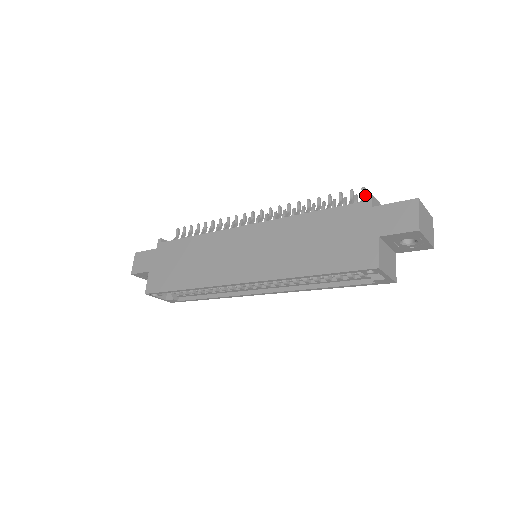
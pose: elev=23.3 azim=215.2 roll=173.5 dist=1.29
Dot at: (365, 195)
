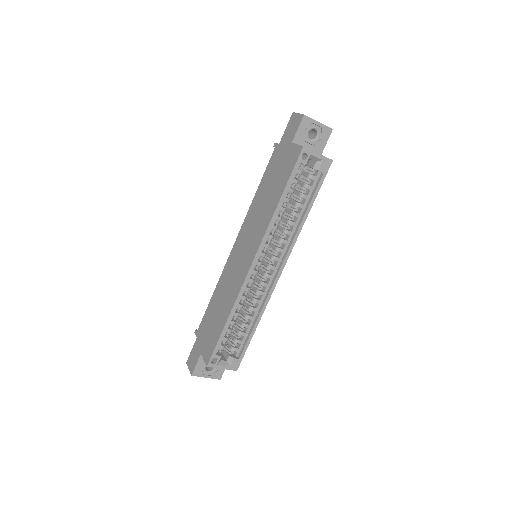
Dot at: occluded
